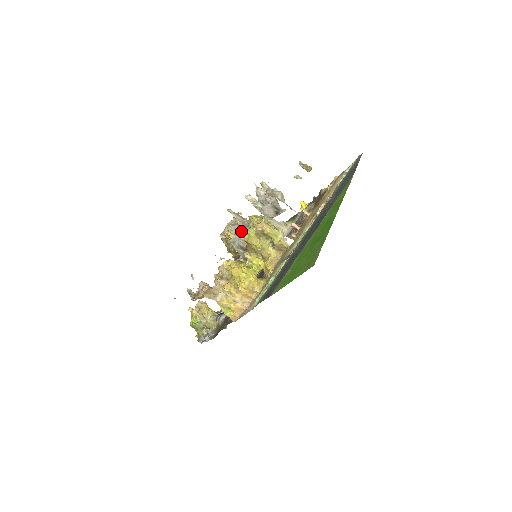
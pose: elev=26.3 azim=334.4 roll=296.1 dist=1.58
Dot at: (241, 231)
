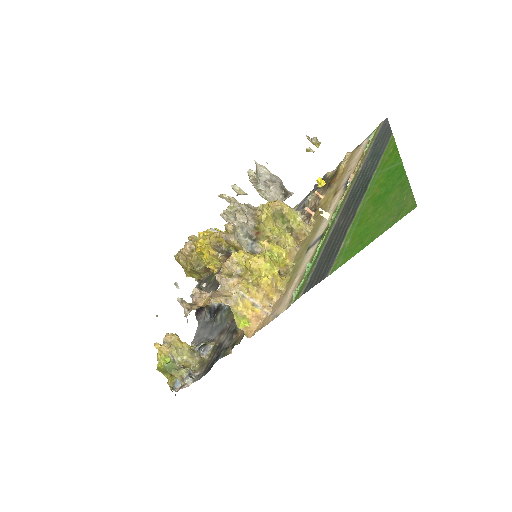
Dot at: (249, 214)
